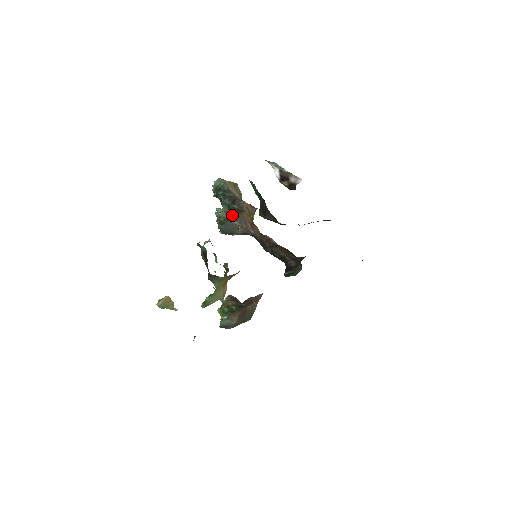
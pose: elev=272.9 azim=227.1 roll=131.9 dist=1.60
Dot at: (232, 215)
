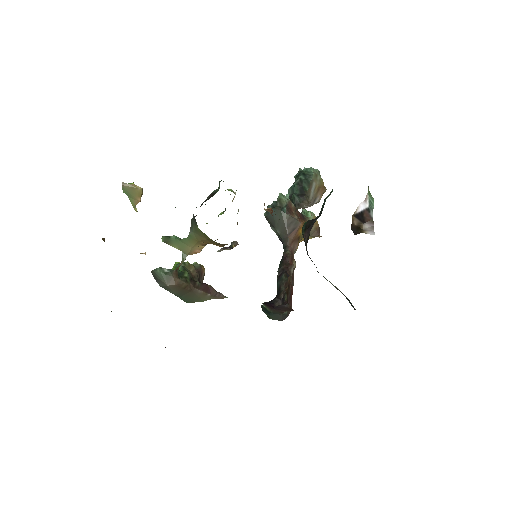
Dot at: (290, 210)
